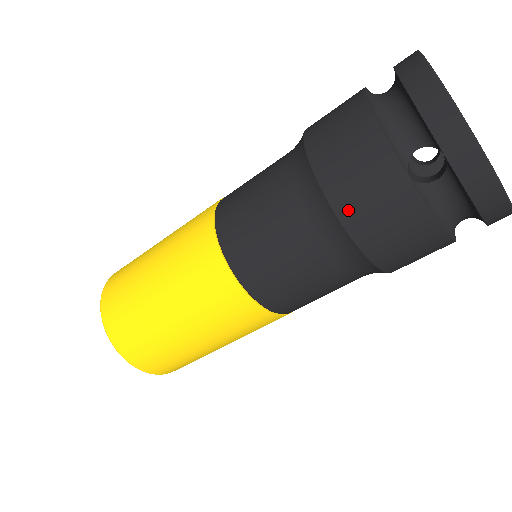
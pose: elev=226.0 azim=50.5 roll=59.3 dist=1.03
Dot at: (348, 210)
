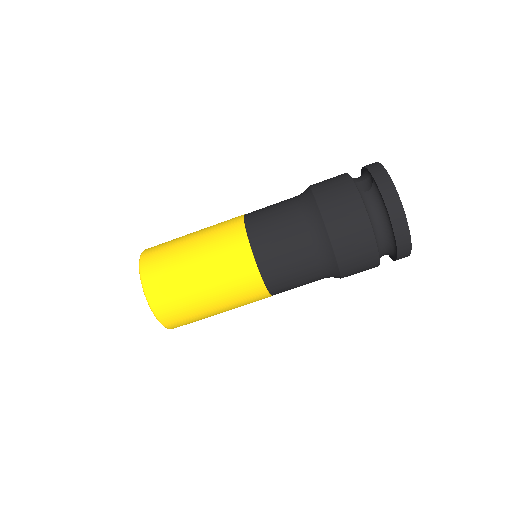
Dot at: (320, 192)
